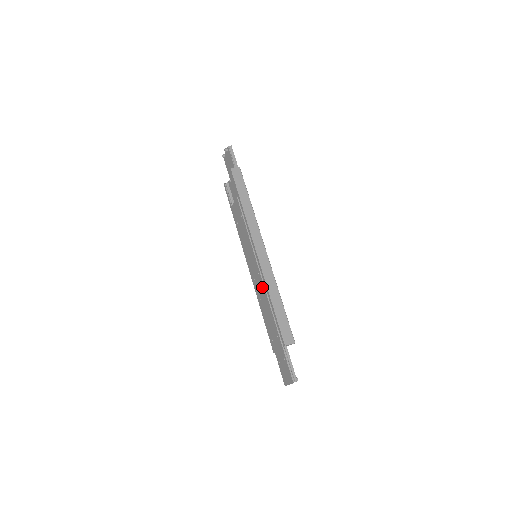
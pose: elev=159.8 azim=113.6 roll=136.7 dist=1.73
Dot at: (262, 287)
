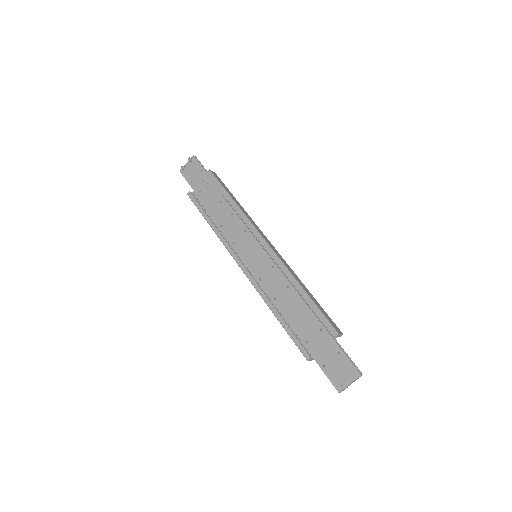
Dot at: (282, 281)
